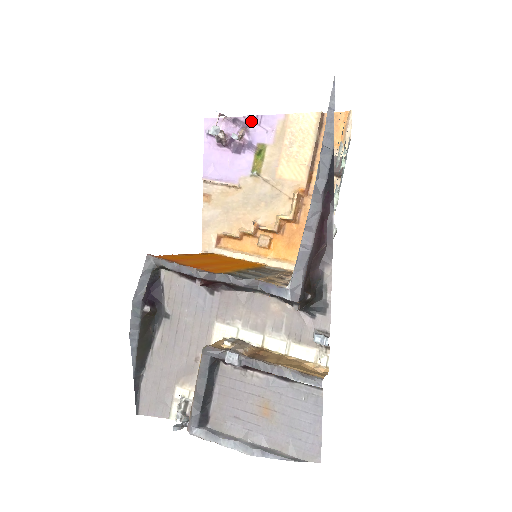
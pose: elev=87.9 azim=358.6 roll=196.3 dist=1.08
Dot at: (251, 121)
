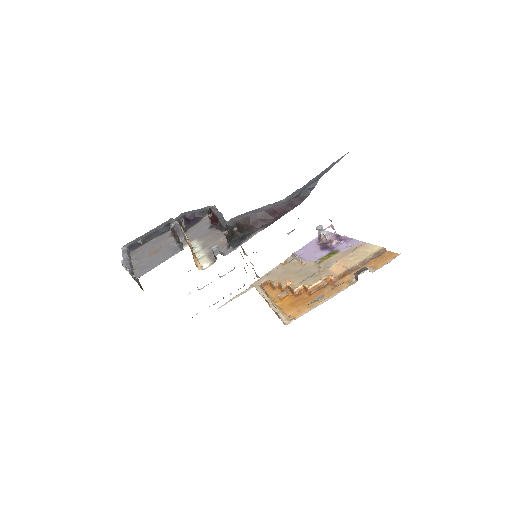
Dot at: (345, 239)
